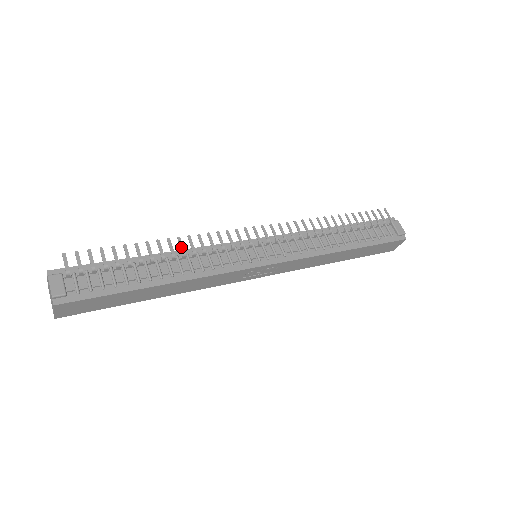
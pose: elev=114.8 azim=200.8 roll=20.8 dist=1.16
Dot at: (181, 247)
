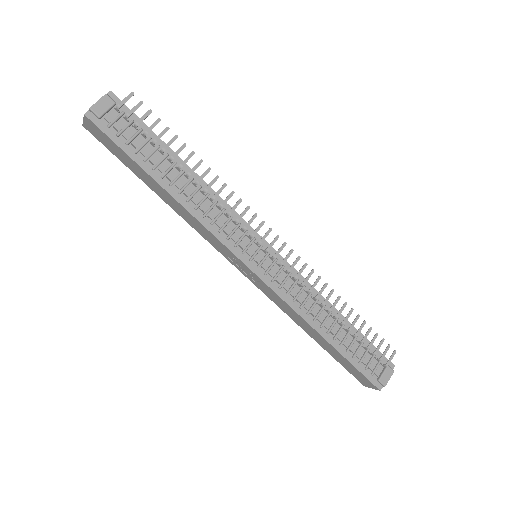
Dot at: (210, 184)
